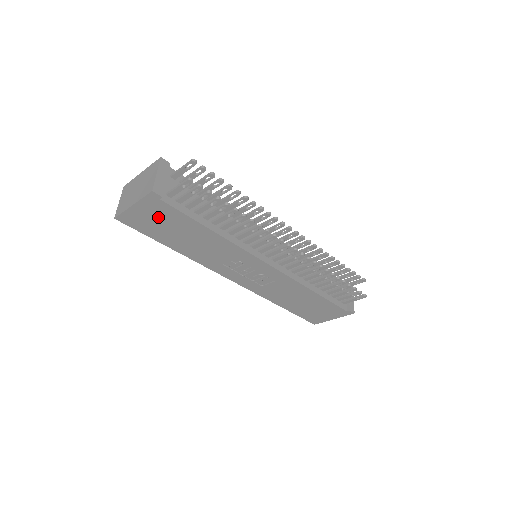
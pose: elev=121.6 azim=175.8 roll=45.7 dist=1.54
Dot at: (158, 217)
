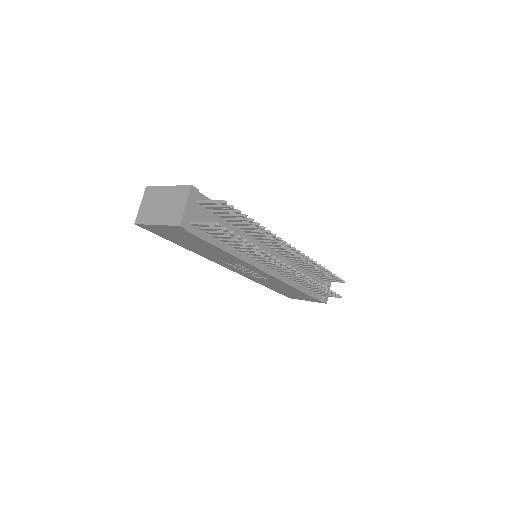
Dot at: (178, 234)
